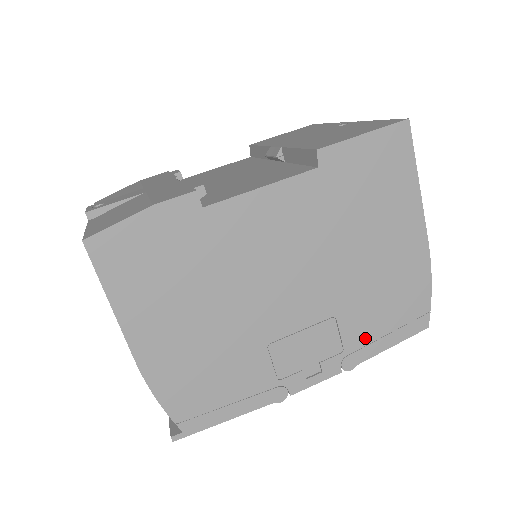
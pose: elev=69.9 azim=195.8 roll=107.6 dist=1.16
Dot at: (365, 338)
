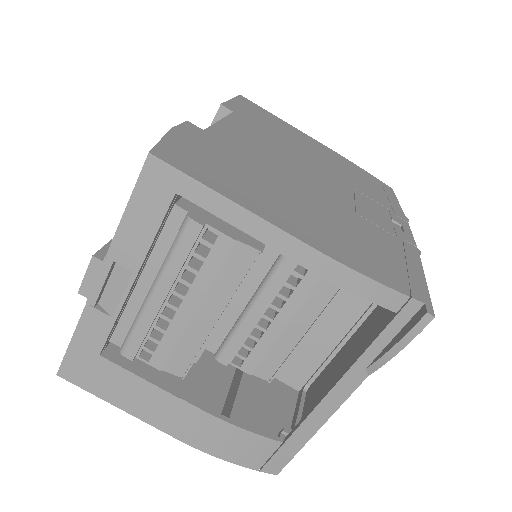
Dot at: (383, 199)
